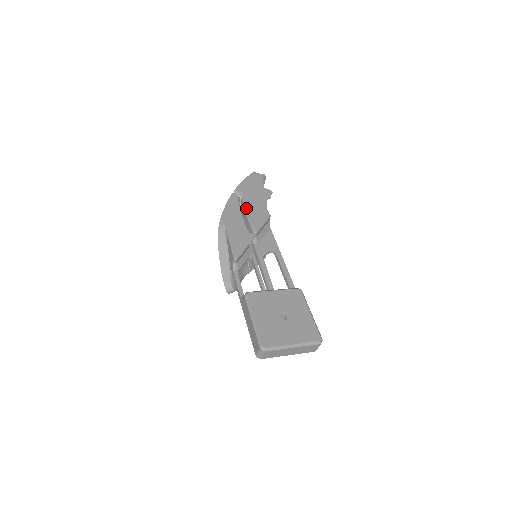
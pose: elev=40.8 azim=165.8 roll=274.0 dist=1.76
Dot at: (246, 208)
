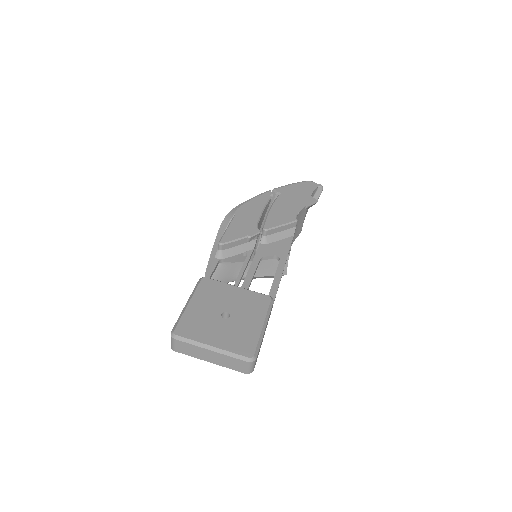
Dot at: (273, 206)
